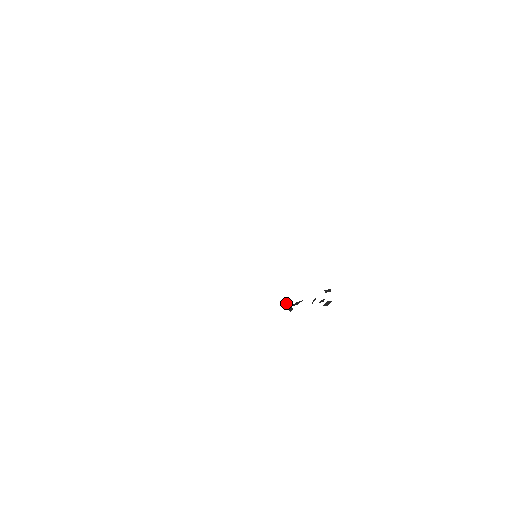
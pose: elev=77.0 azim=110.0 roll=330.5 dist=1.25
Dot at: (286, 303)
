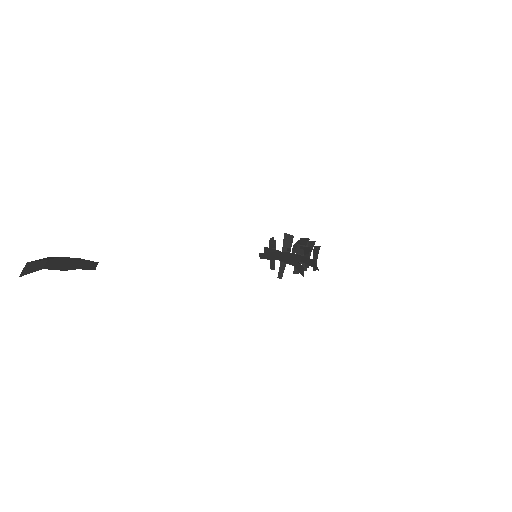
Dot at: (272, 261)
